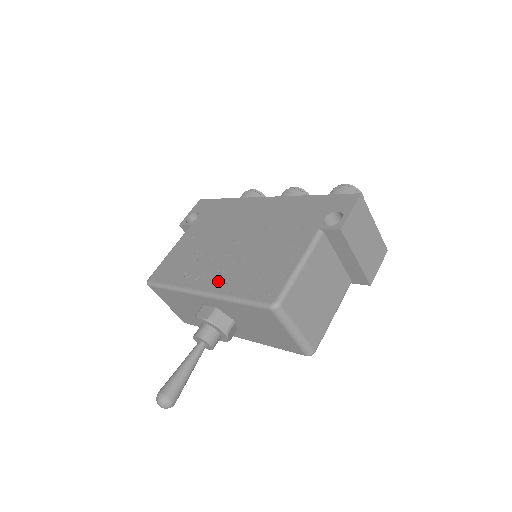
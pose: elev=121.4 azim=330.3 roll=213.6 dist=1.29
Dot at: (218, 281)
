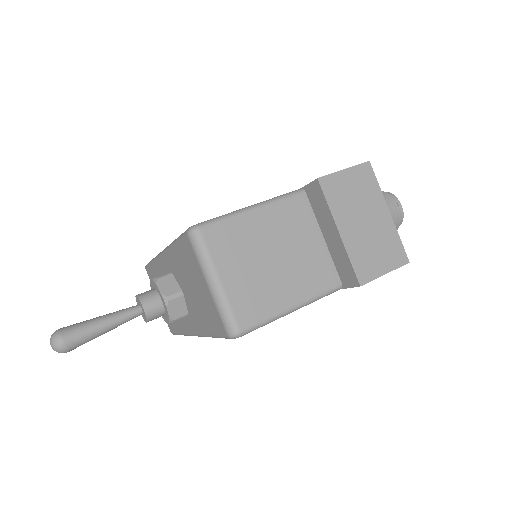
Dot at: occluded
